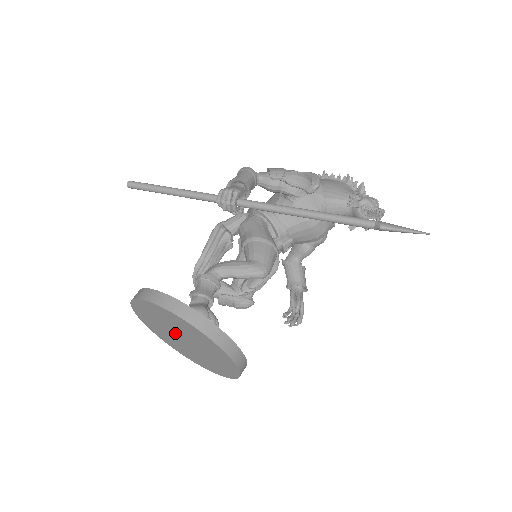
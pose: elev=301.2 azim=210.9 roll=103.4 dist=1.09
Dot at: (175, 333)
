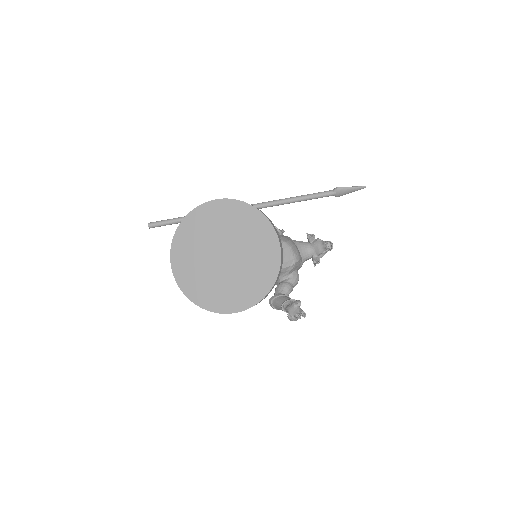
Dot at: (215, 250)
